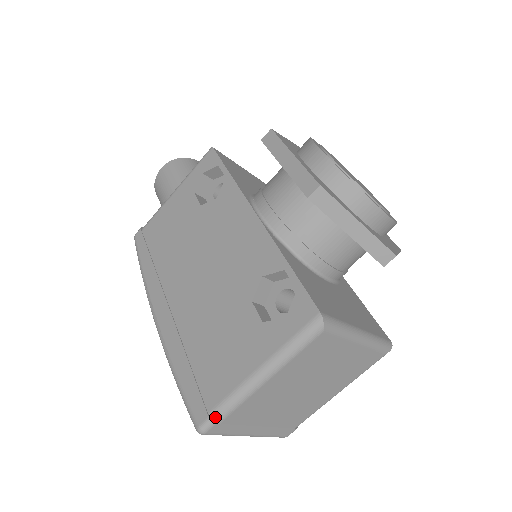
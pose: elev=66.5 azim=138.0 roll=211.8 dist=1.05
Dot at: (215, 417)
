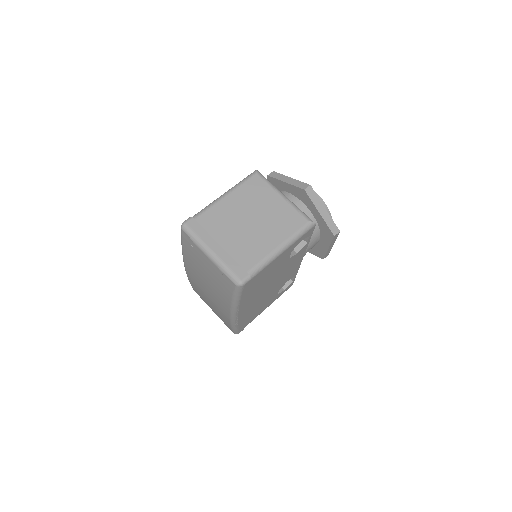
Dot at: (194, 216)
